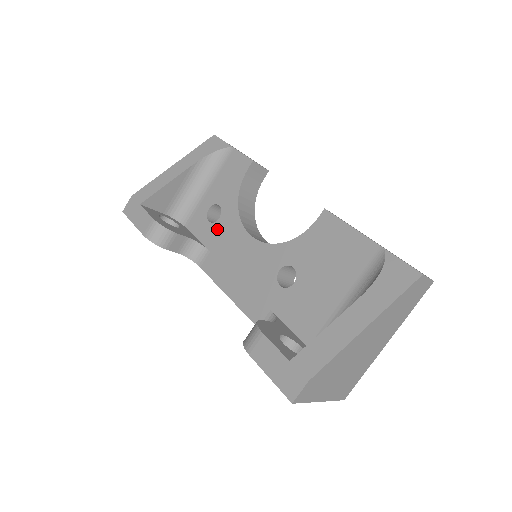
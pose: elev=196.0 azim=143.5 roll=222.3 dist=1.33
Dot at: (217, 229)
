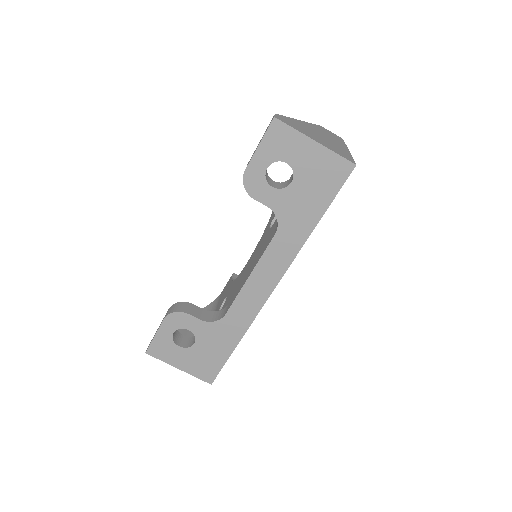
Dot at: (227, 299)
